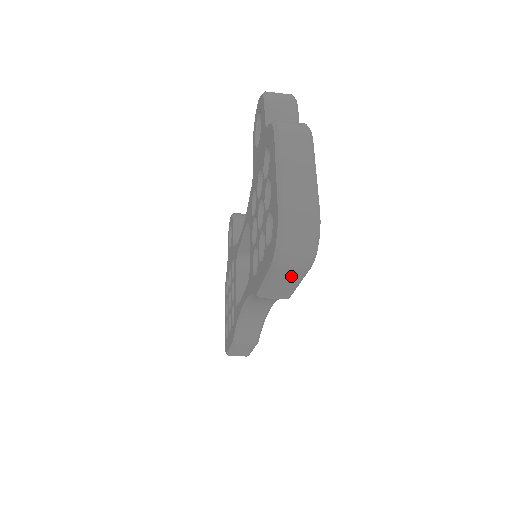
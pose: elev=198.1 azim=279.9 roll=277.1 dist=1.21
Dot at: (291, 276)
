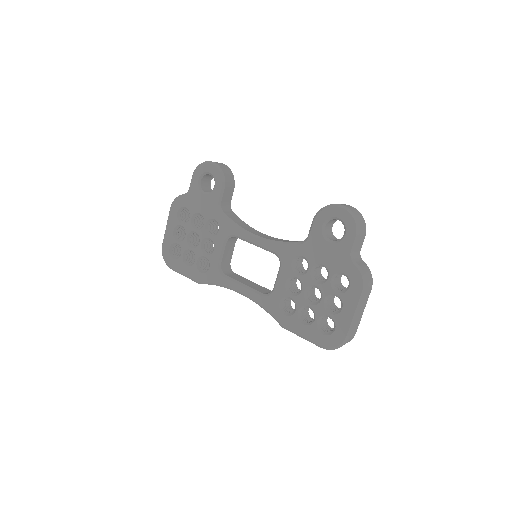
Dot at: occluded
